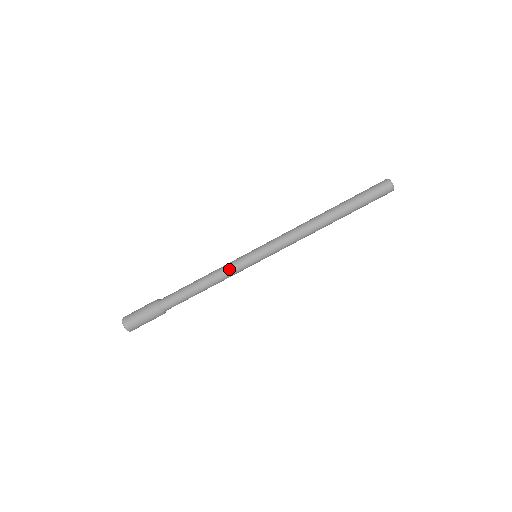
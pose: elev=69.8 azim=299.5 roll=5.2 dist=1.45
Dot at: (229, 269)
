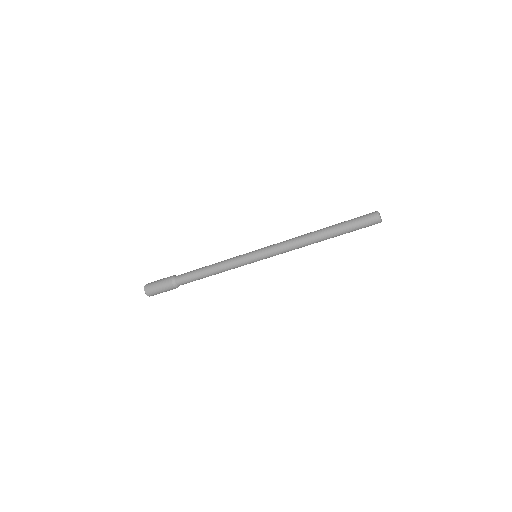
Dot at: (234, 267)
